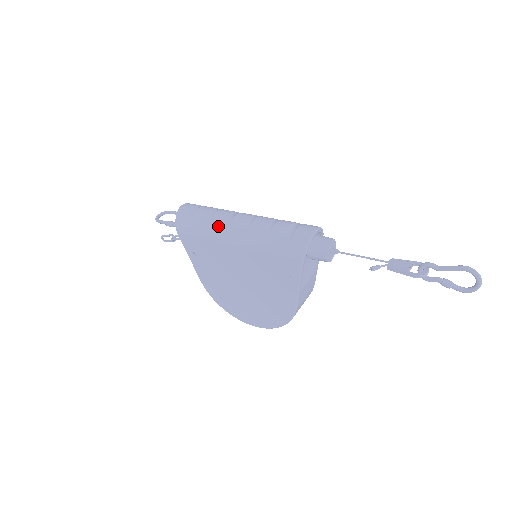
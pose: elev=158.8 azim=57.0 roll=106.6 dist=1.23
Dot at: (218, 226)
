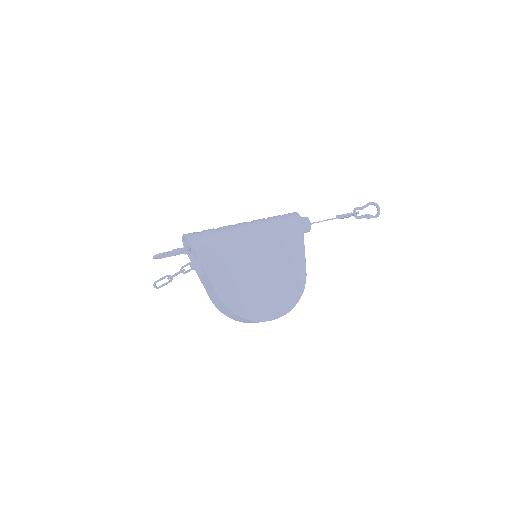
Dot at: (231, 228)
